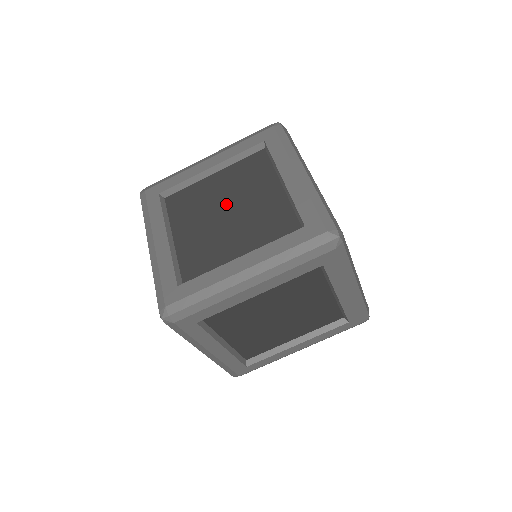
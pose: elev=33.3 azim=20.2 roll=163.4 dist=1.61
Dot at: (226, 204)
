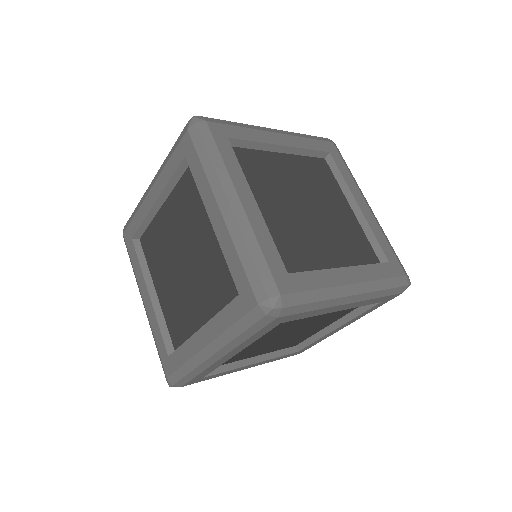
Dot at: (180, 250)
